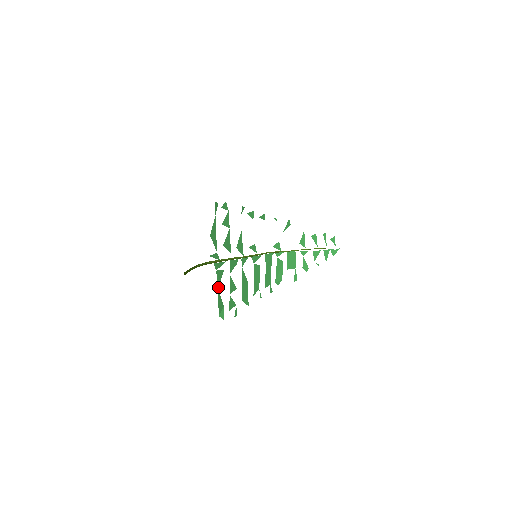
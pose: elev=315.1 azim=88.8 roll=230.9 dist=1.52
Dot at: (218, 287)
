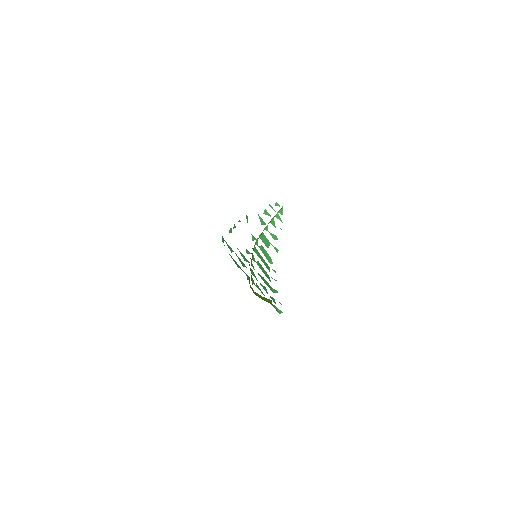
Dot at: occluded
